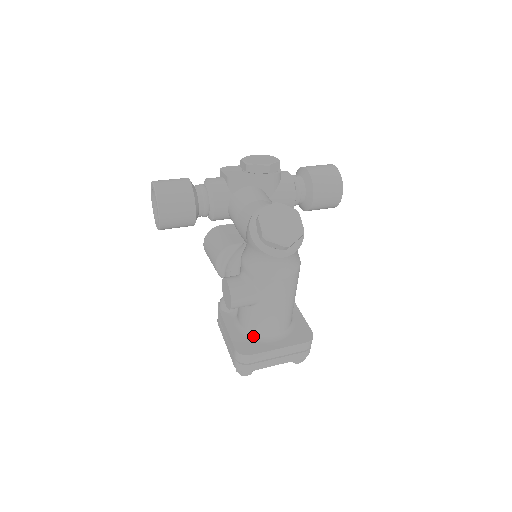
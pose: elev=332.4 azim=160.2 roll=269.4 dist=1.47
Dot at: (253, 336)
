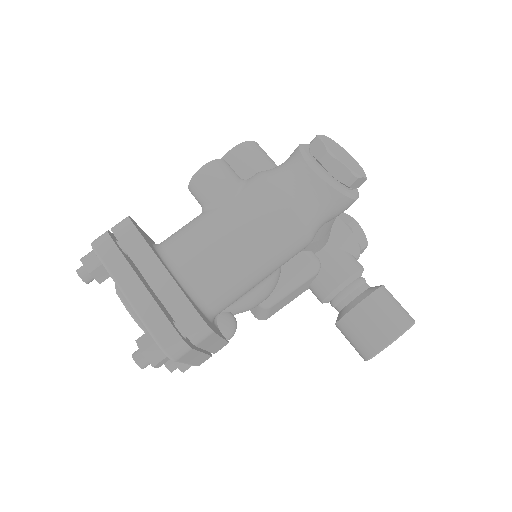
Dot at: (159, 247)
